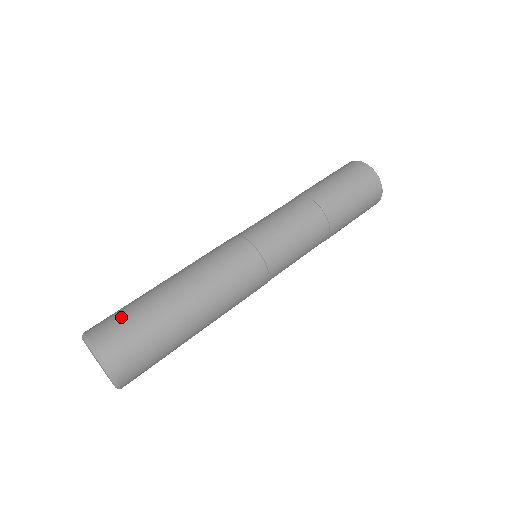
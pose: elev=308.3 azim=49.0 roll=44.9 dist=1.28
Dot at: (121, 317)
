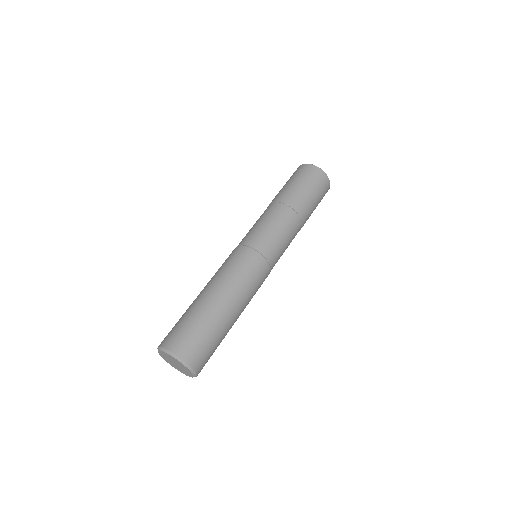
Dot at: (178, 326)
